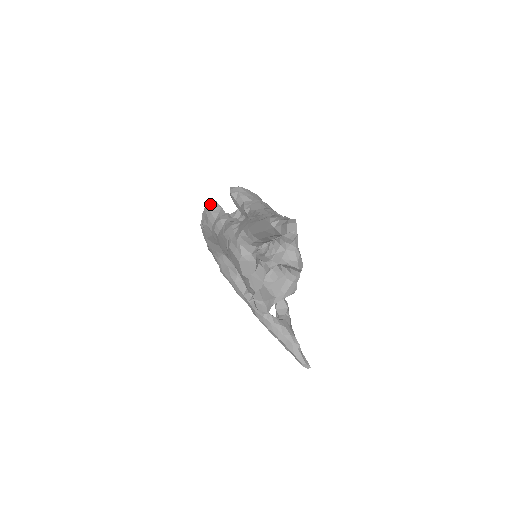
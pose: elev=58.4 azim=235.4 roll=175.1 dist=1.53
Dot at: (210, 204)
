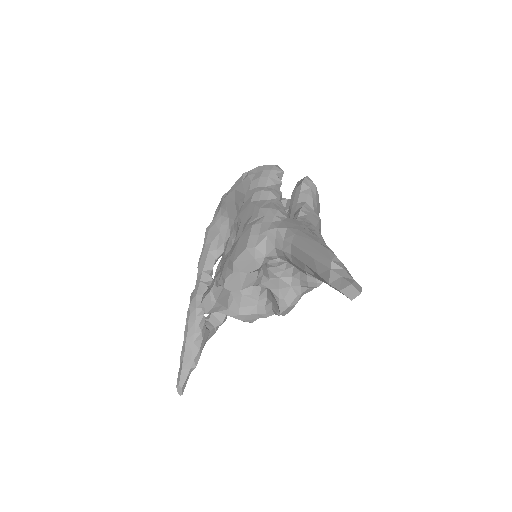
Dot at: (276, 167)
